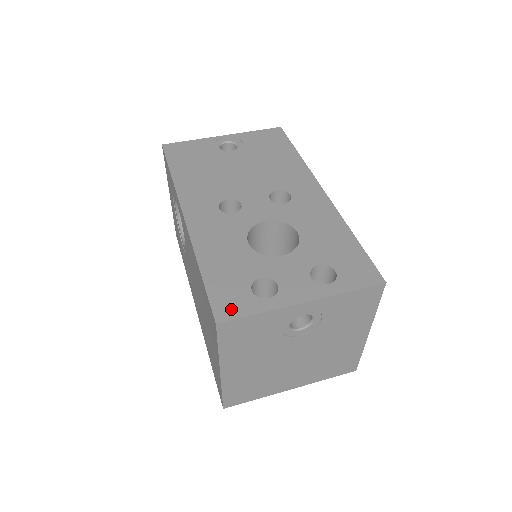
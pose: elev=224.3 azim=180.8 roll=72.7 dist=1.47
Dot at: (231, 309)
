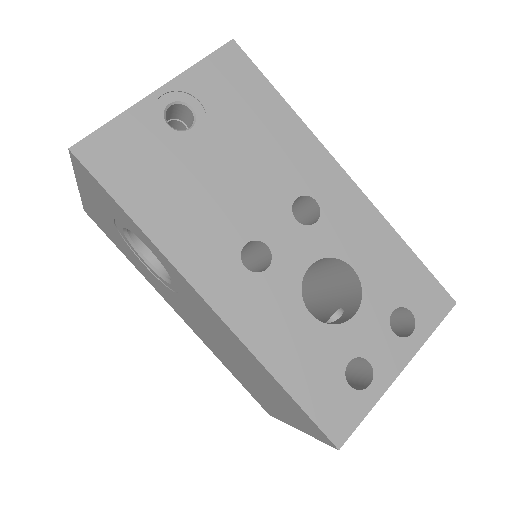
Dot at: (343, 422)
